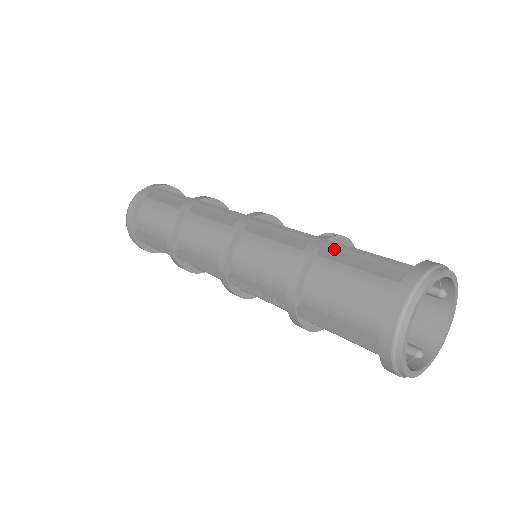
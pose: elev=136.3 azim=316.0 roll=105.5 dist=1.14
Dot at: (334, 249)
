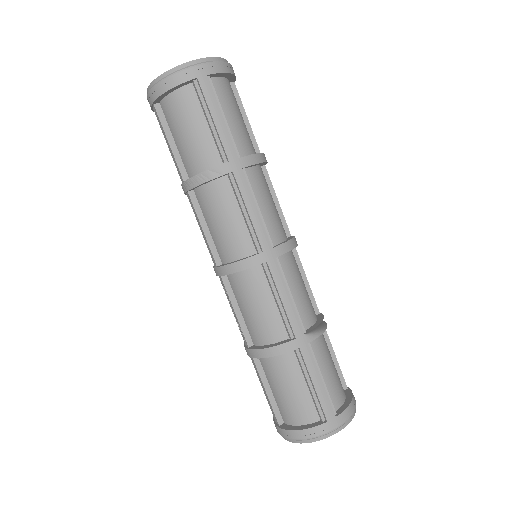
Dot at: (305, 362)
